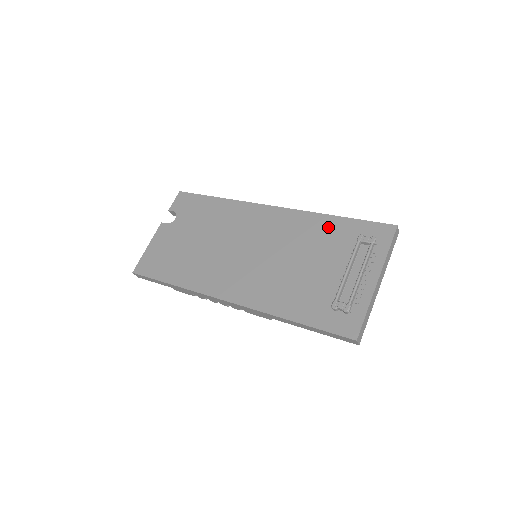
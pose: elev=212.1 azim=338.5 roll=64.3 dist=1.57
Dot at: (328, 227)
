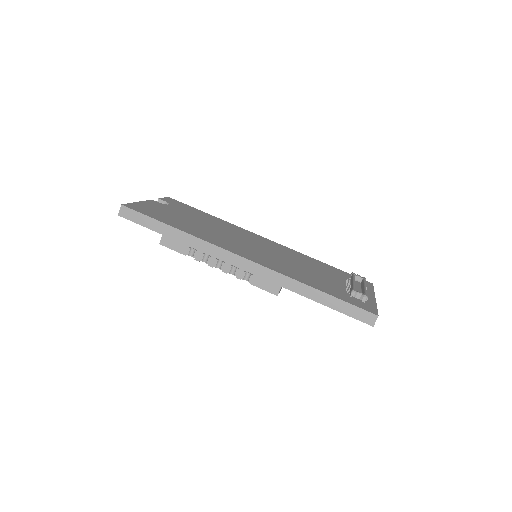
Dot at: (321, 264)
